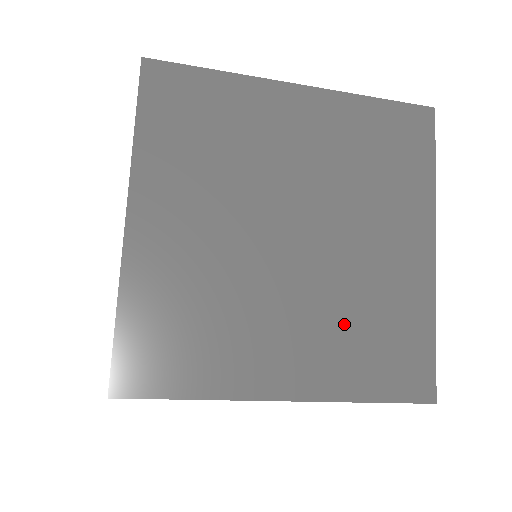
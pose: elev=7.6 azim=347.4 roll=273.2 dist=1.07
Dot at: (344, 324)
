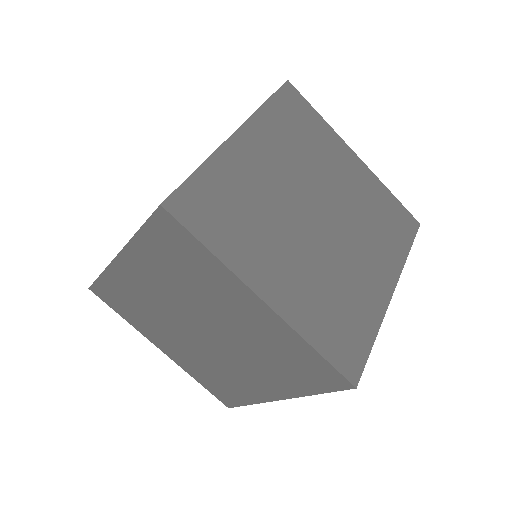
Dot at: (205, 365)
